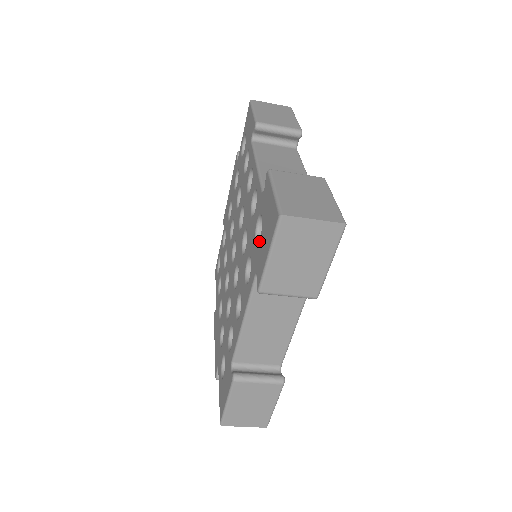
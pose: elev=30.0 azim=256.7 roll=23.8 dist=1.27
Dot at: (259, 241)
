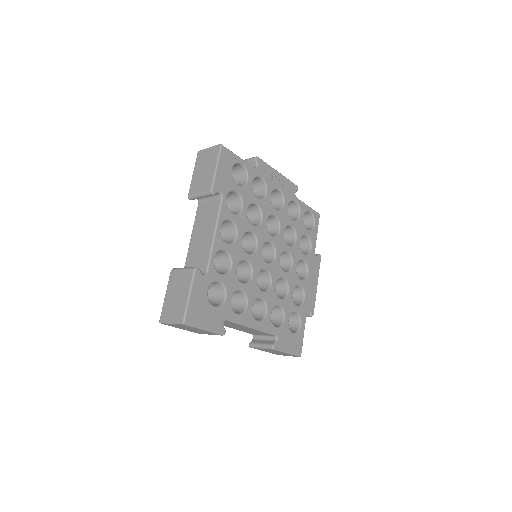
Dot at: occluded
